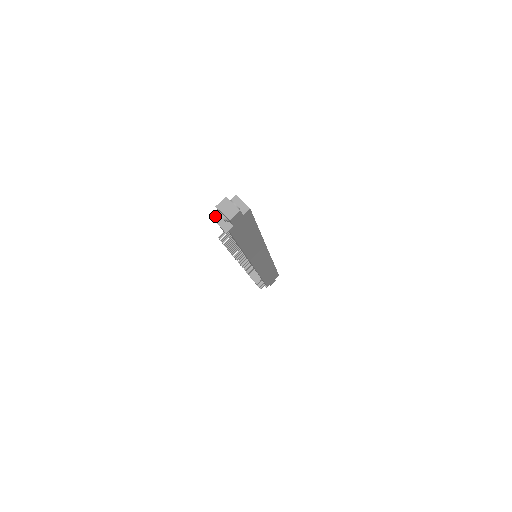
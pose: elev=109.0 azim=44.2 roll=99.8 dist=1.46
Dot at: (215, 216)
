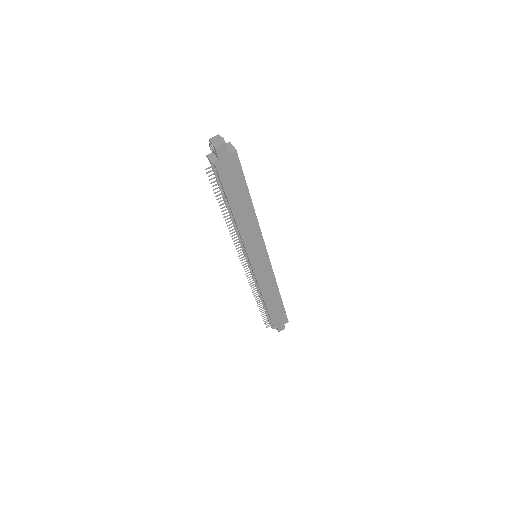
Dot at: (209, 154)
